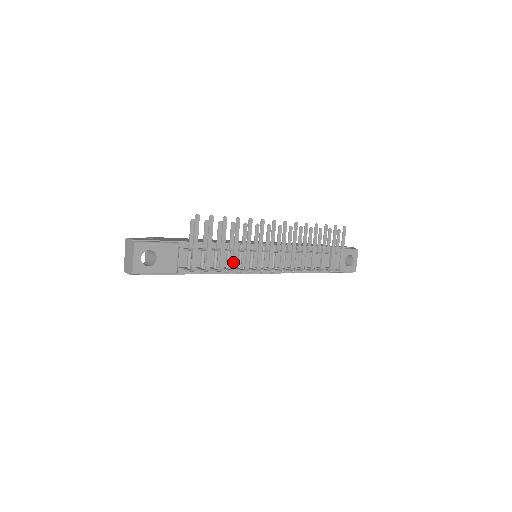
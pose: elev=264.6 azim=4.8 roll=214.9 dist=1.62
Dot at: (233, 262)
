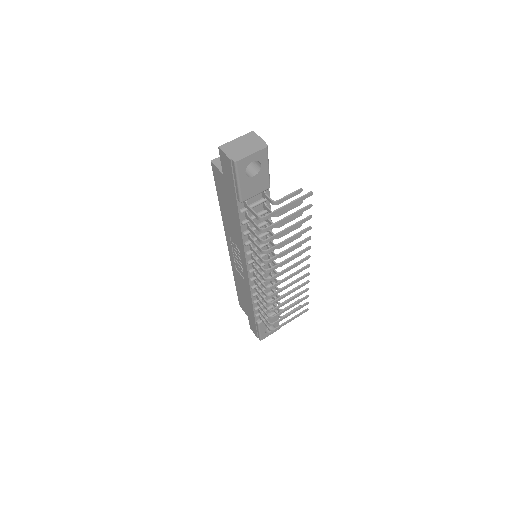
Dot at: (273, 248)
